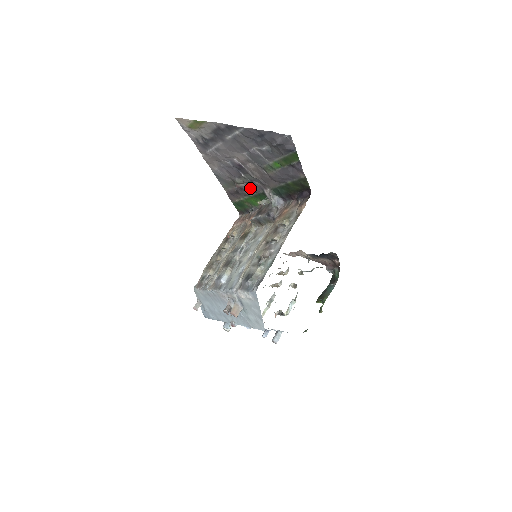
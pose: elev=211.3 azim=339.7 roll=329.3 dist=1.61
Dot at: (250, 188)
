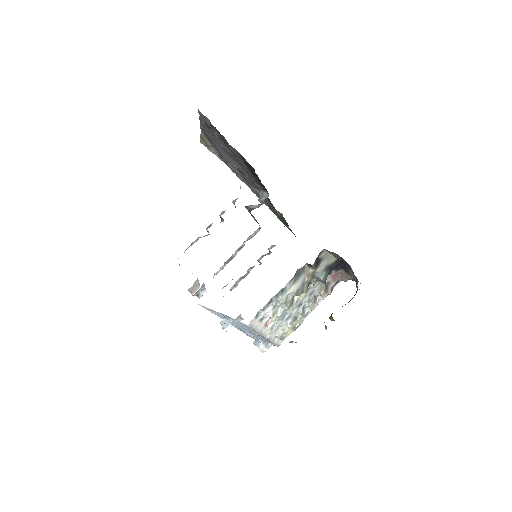
Dot at: occluded
